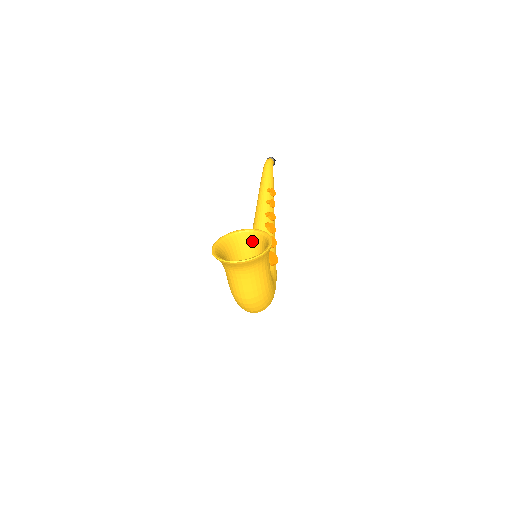
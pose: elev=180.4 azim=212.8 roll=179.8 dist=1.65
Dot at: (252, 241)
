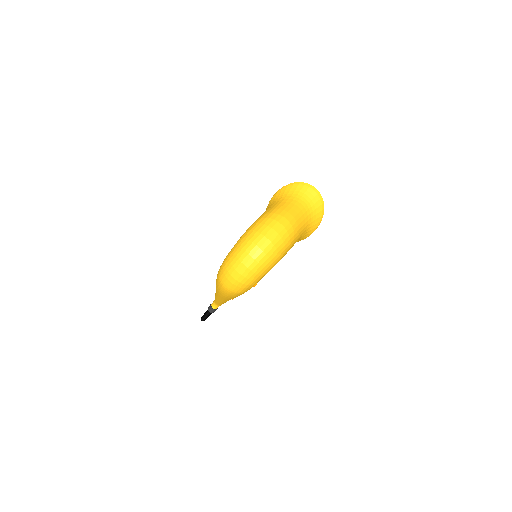
Dot at: occluded
